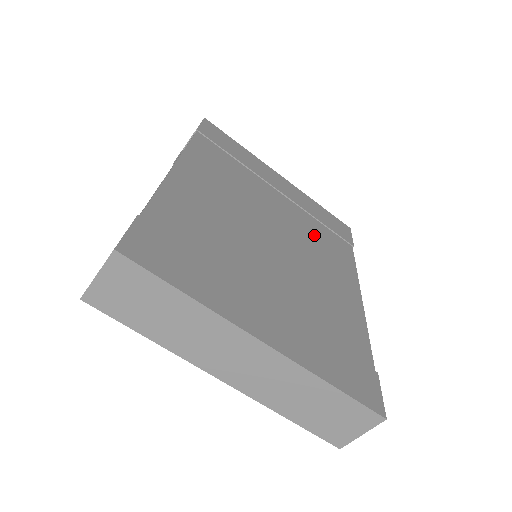
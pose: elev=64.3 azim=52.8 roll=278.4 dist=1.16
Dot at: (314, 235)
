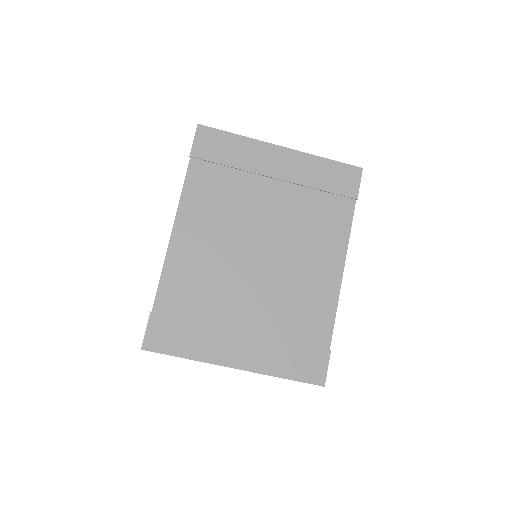
Dot at: (306, 218)
